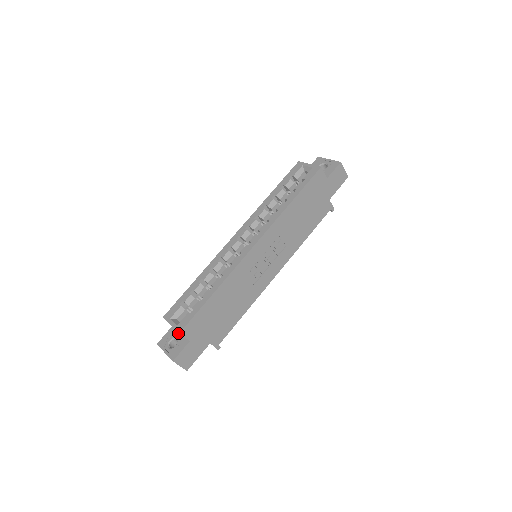
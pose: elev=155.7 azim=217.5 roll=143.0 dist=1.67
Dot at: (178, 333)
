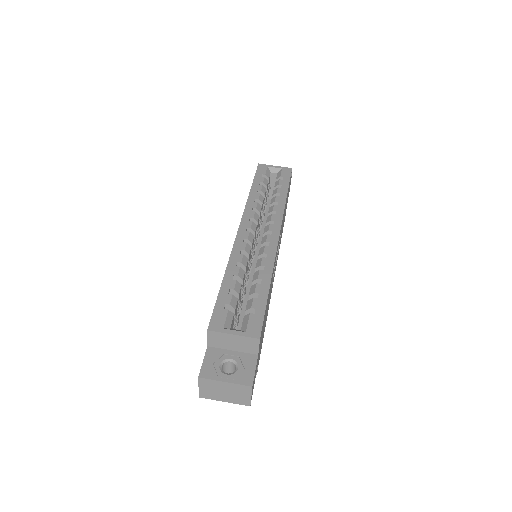
Dot at: (228, 352)
